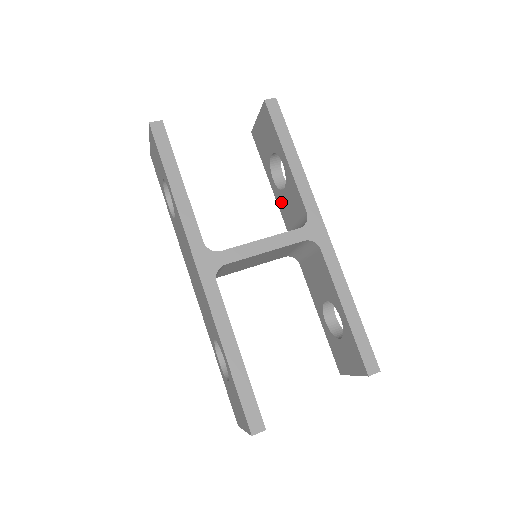
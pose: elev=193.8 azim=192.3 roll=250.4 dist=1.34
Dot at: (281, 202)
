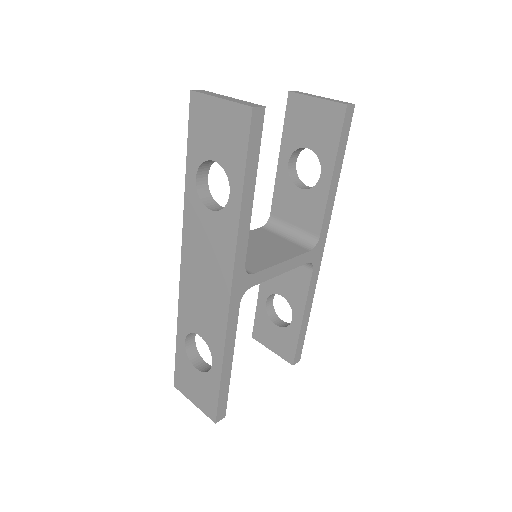
Dot at: (284, 190)
